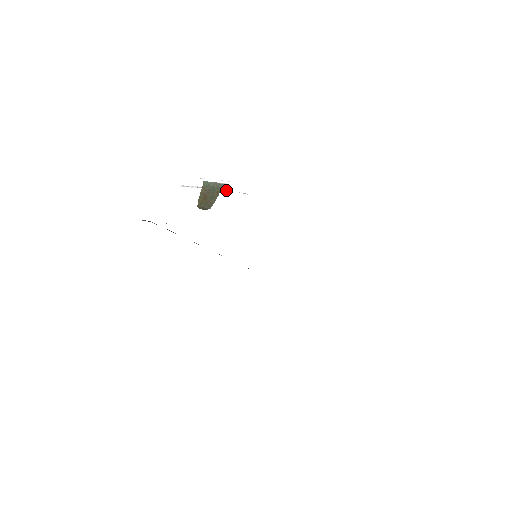
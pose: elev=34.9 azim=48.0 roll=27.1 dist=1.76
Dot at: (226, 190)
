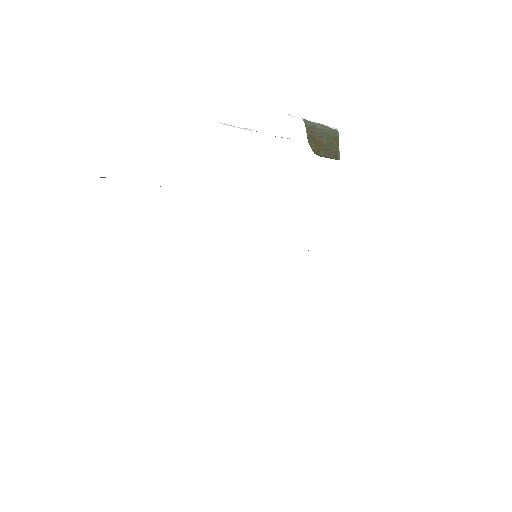
Dot at: occluded
